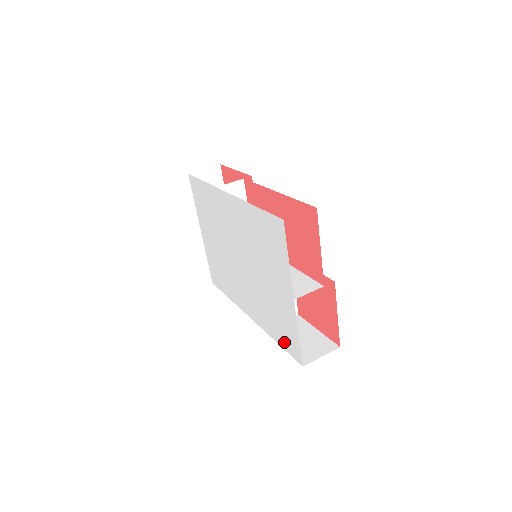
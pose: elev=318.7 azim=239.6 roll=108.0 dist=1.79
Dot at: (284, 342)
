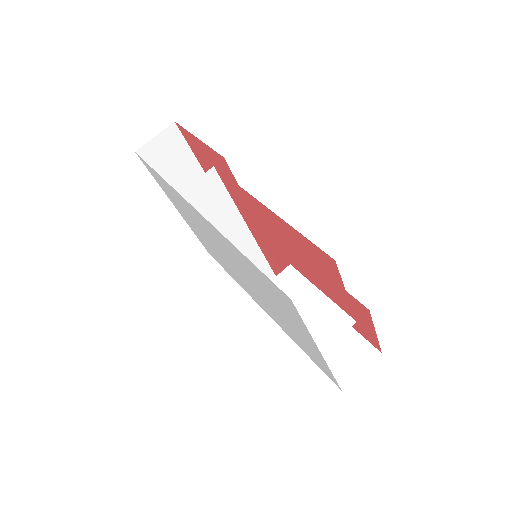
Dot at: (314, 361)
